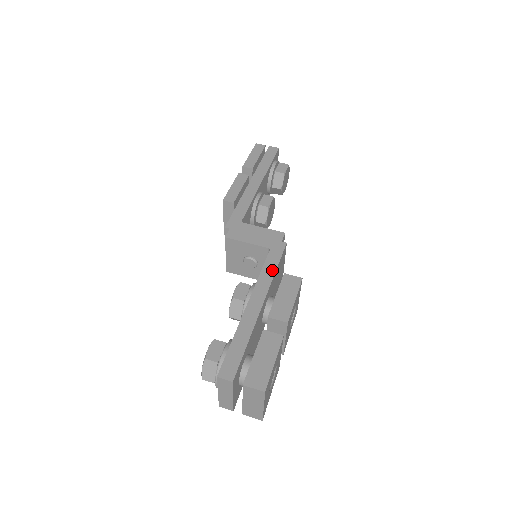
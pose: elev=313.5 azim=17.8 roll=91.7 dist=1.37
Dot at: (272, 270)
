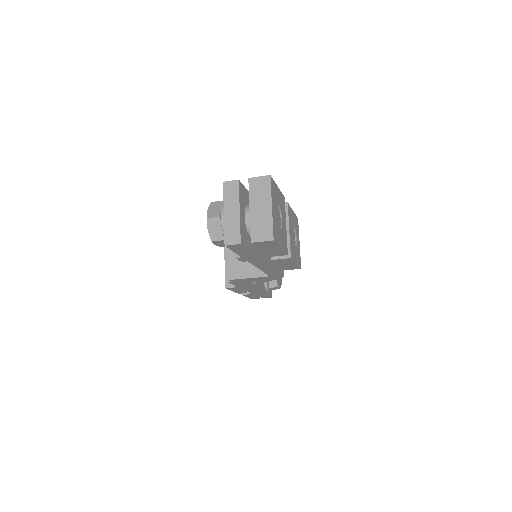
Dot at: occluded
